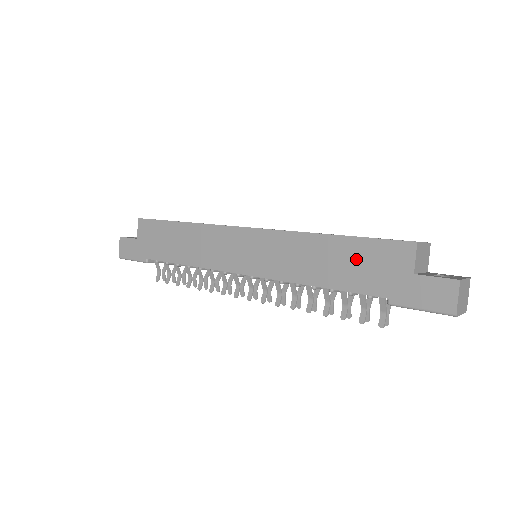
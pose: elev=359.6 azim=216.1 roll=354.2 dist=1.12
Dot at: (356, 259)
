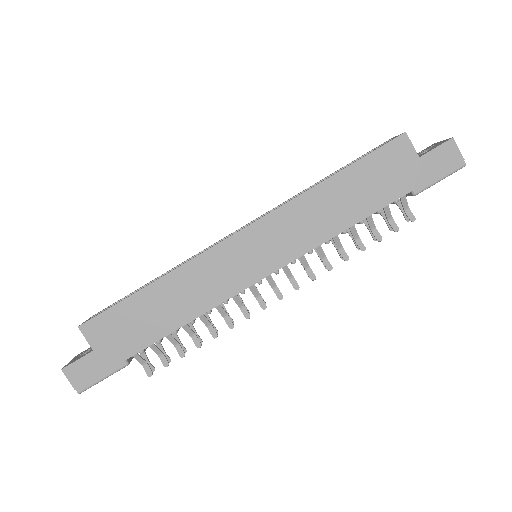
Dot at: (367, 180)
